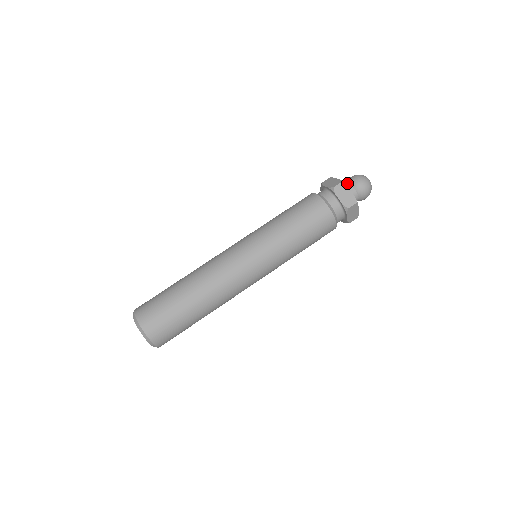
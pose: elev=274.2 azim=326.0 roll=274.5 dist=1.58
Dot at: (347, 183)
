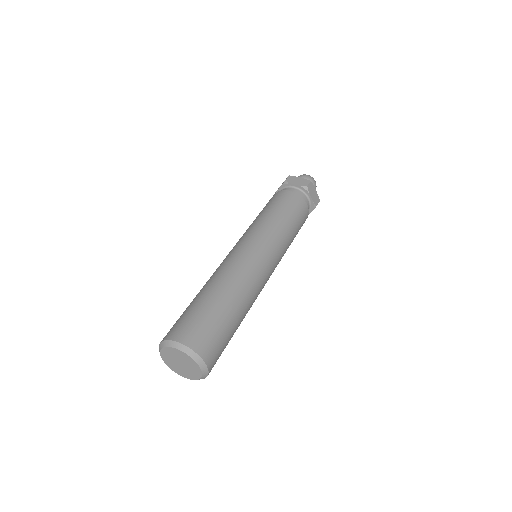
Dot at: occluded
